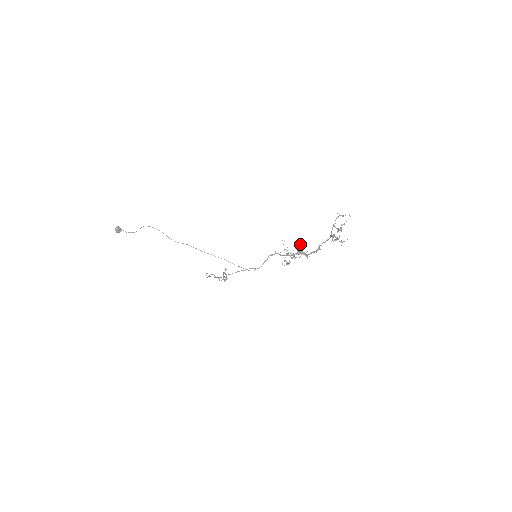
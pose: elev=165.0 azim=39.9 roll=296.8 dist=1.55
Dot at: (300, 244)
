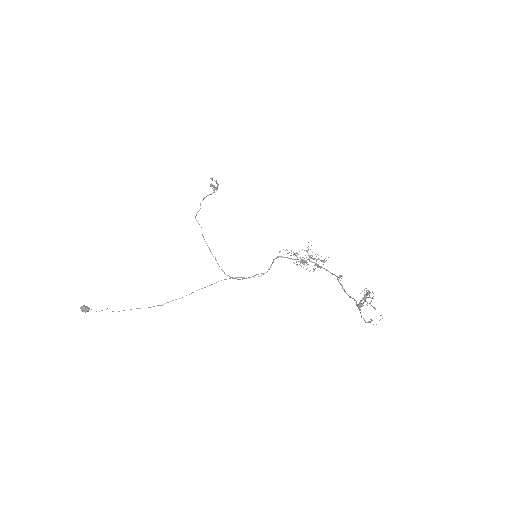
Dot at: occluded
